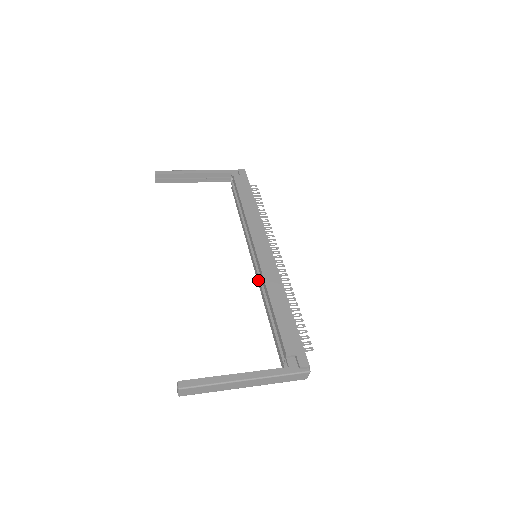
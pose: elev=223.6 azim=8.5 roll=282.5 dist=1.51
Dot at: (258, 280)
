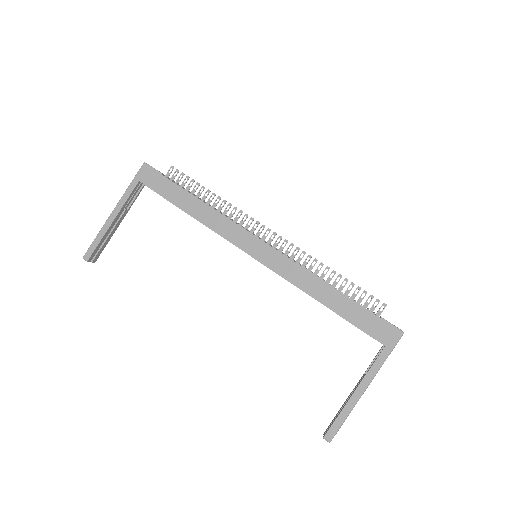
Dot at: occluded
